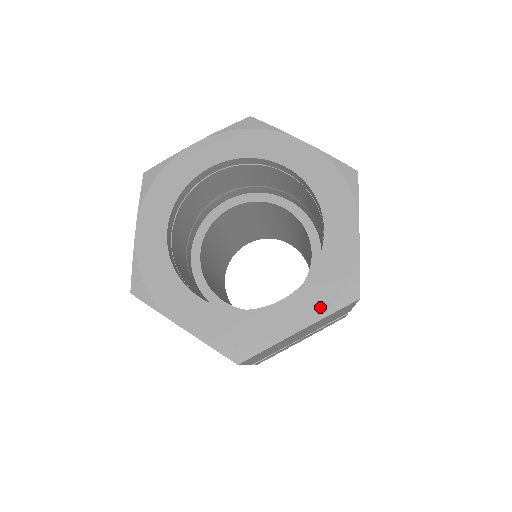
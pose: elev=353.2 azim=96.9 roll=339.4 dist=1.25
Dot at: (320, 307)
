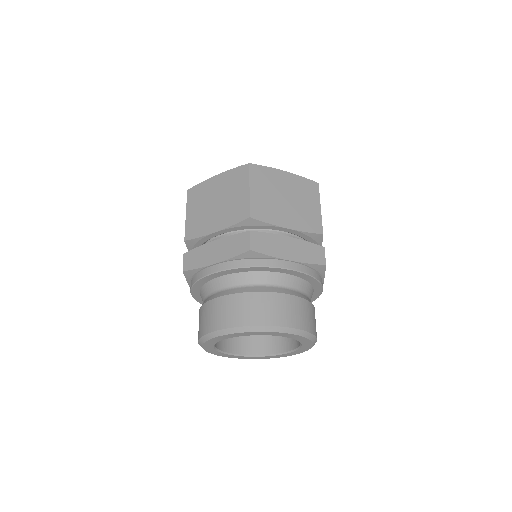
Dot at: occluded
